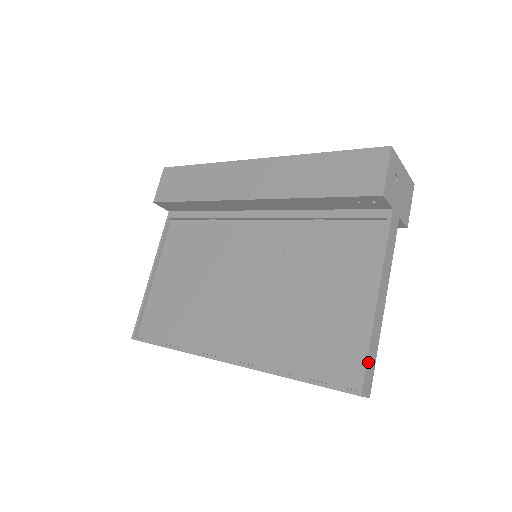
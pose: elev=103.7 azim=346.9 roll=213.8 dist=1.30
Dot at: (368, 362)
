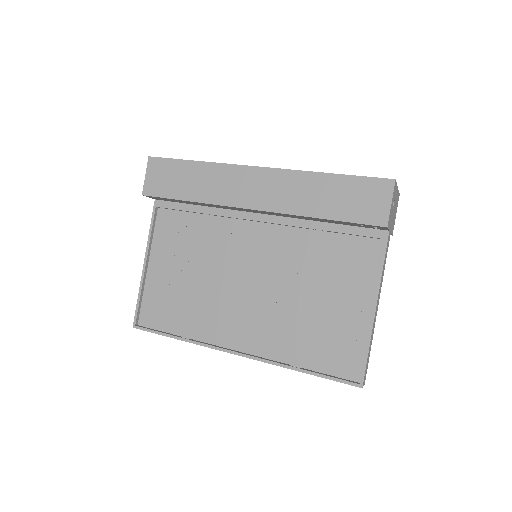
Dot at: (367, 361)
